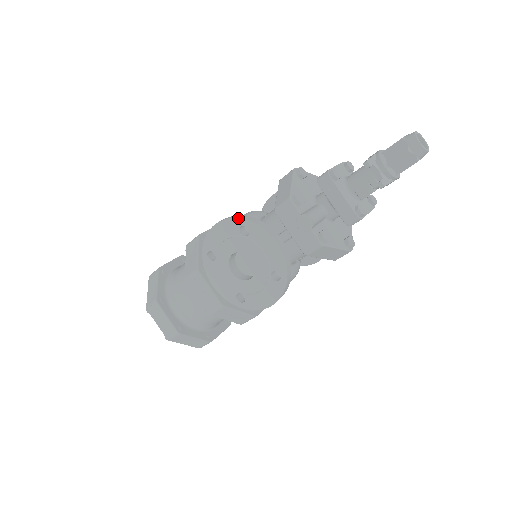
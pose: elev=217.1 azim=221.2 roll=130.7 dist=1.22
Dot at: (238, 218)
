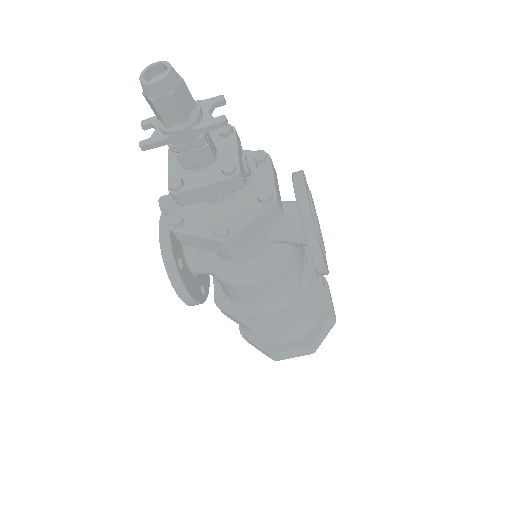
Dot at: occluded
